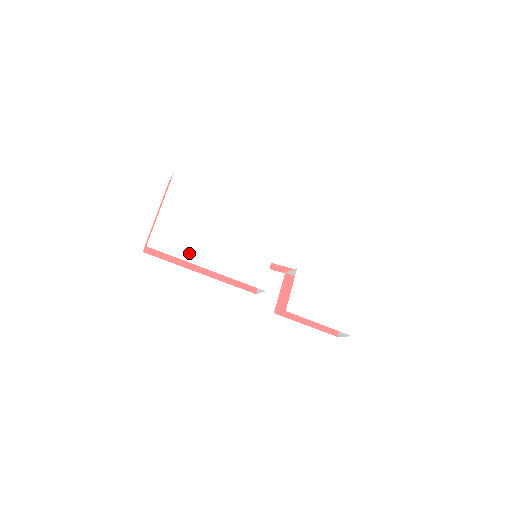
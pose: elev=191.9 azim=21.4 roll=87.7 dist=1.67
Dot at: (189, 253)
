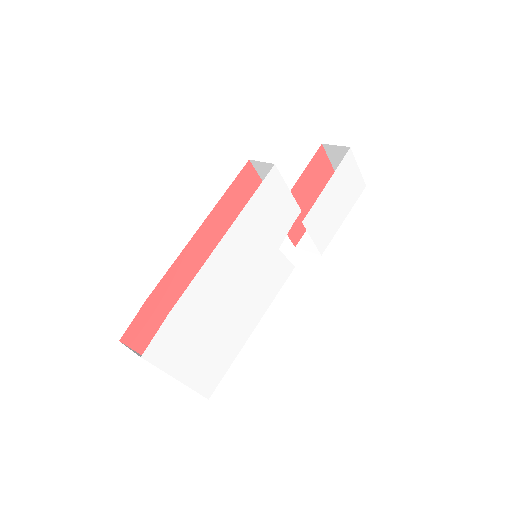
Dot at: (232, 350)
